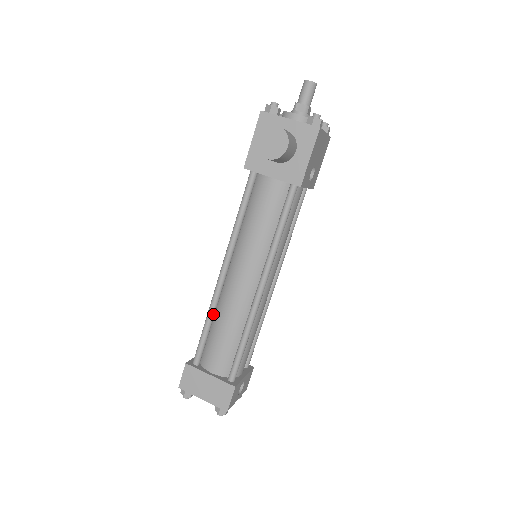
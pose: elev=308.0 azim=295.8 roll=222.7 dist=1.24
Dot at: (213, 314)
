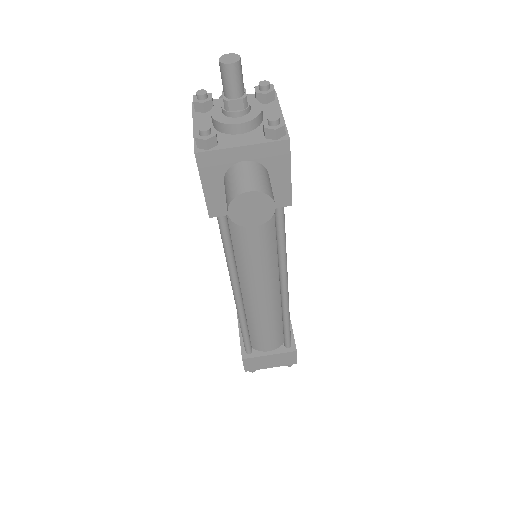
Dot at: (246, 322)
